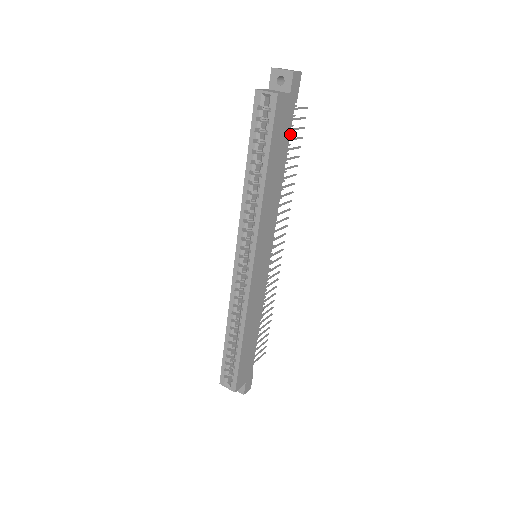
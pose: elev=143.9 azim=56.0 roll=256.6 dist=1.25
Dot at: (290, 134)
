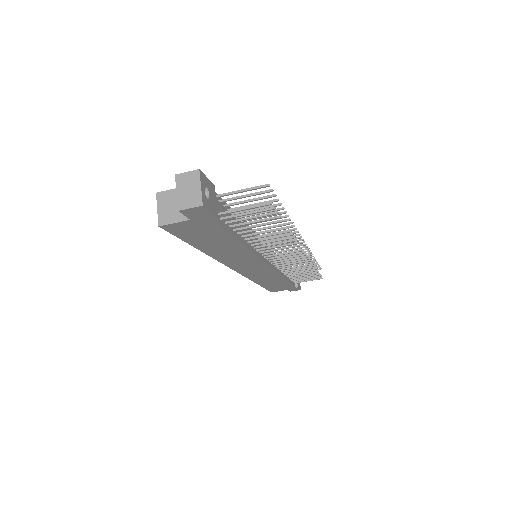
Dot at: (273, 200)
